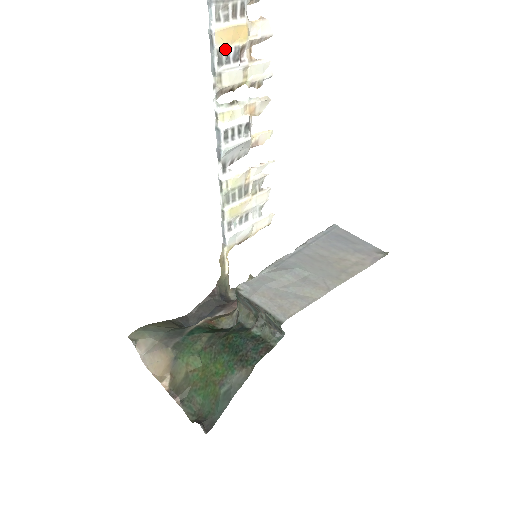
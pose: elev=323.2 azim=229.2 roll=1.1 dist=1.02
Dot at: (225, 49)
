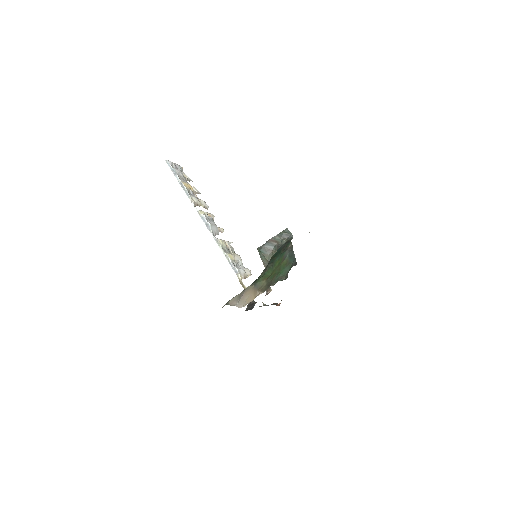
Dot at: (188, 190)
